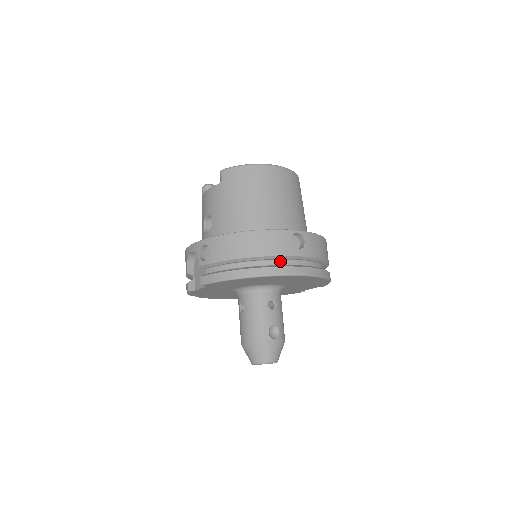
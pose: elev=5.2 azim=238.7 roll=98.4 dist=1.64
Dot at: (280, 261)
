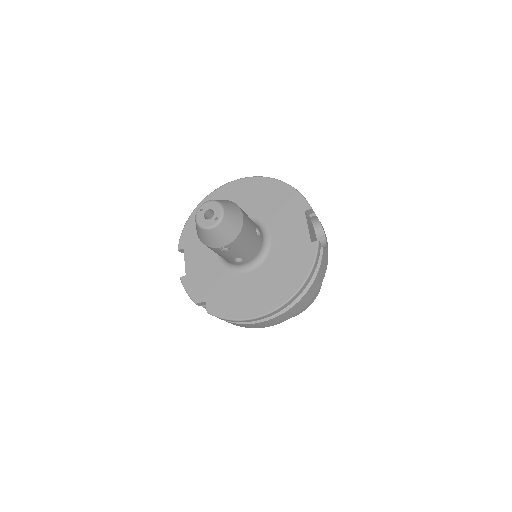
Dot at: occluded
